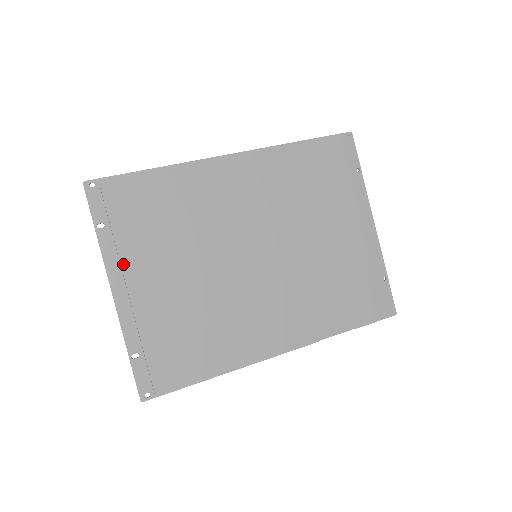
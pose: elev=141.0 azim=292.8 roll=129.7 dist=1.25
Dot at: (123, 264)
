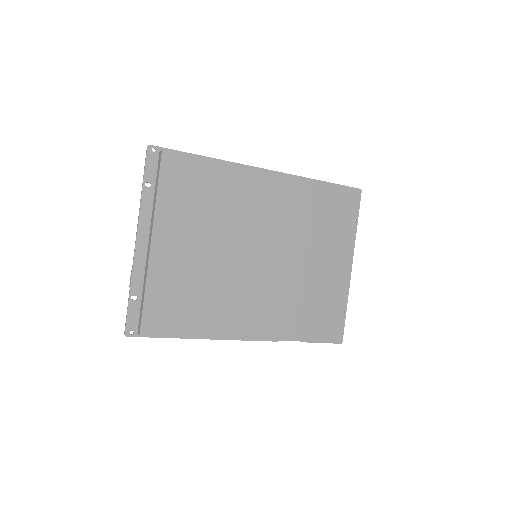
Dot at: (155, 222)
